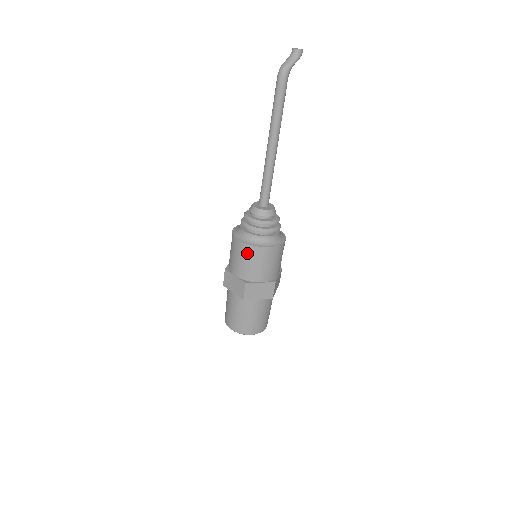
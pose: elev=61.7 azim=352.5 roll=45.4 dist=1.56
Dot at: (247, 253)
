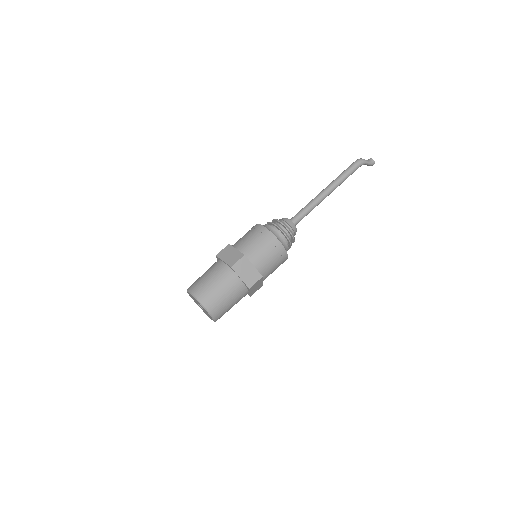
Dot at: (263, 236)
